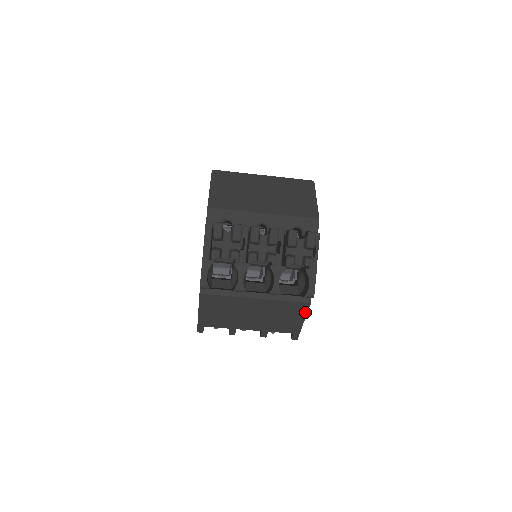
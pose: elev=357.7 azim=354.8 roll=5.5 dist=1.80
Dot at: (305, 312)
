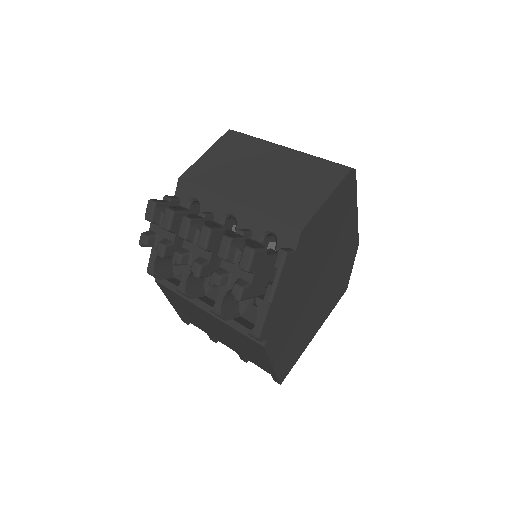
Dot at: (266, 355)
